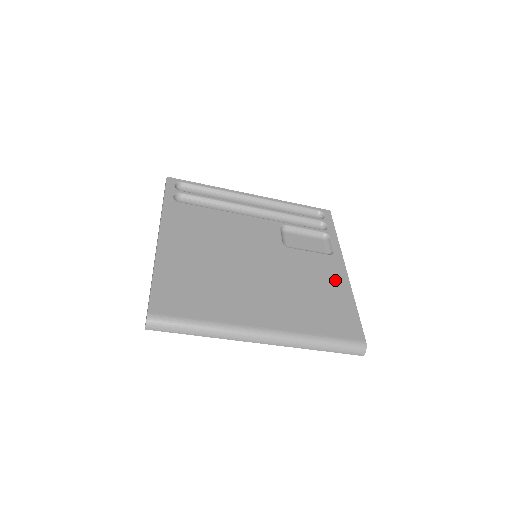
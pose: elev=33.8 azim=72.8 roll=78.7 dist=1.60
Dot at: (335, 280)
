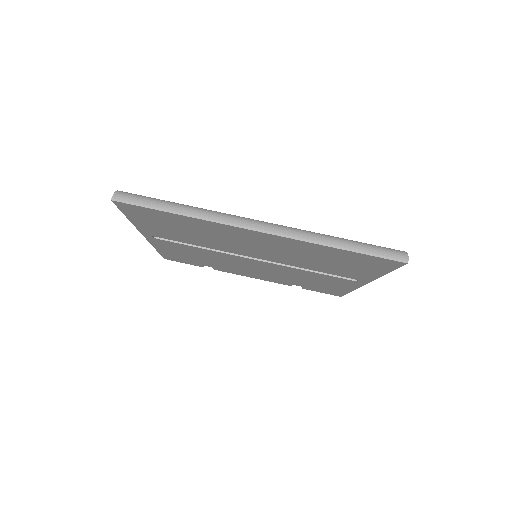
Dot at: occluded
